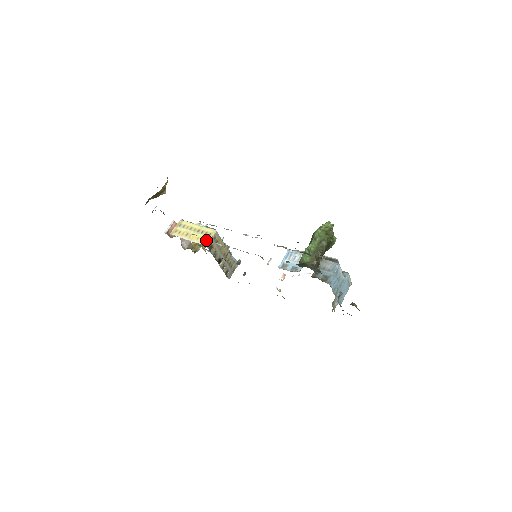
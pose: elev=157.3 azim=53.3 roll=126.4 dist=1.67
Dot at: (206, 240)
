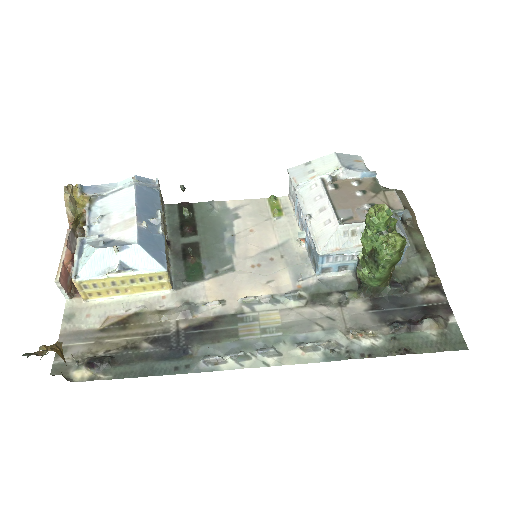
Dot at: (163, 286)
